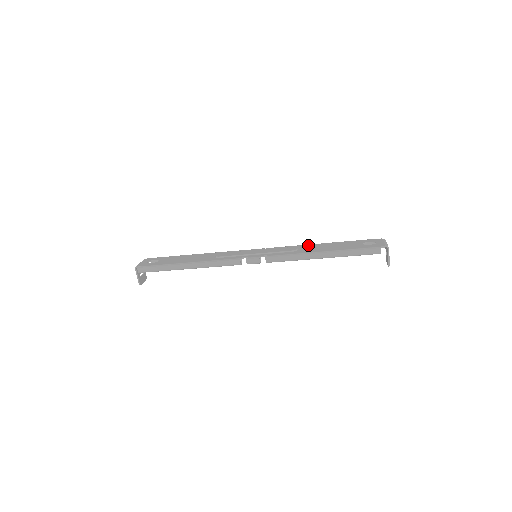
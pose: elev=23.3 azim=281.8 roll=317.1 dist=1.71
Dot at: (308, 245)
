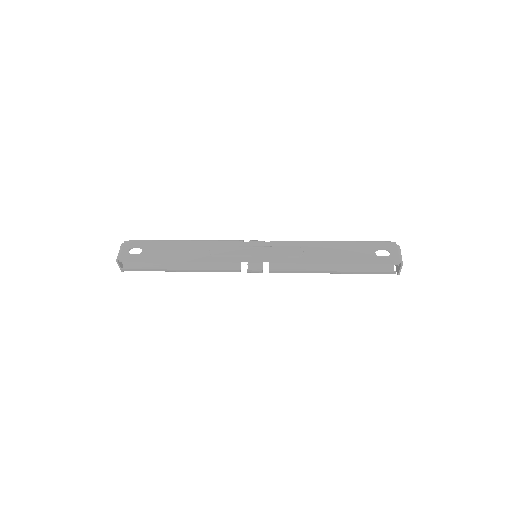
Dot at: (314, 244)
